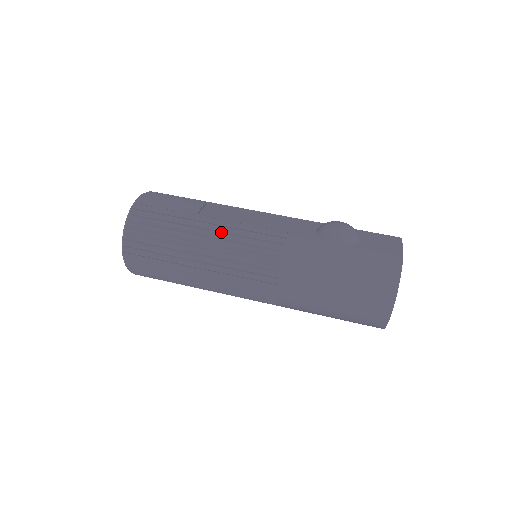
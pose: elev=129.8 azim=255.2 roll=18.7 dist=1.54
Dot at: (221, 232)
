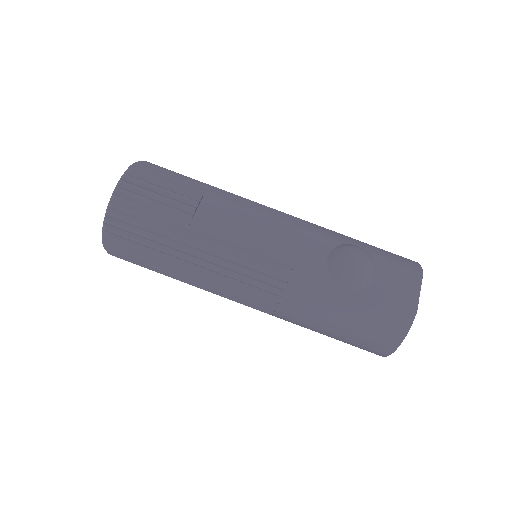
Dot at: (217, 251)
